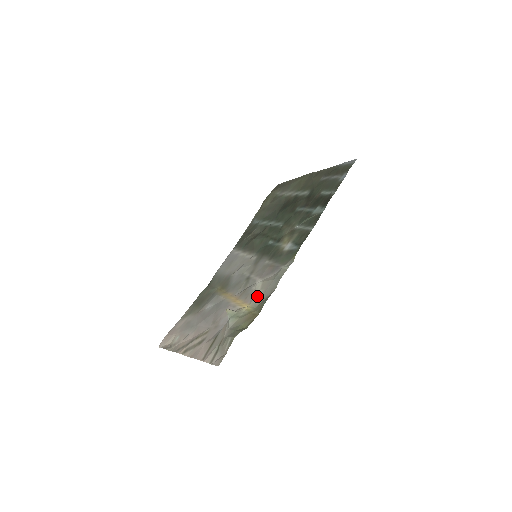
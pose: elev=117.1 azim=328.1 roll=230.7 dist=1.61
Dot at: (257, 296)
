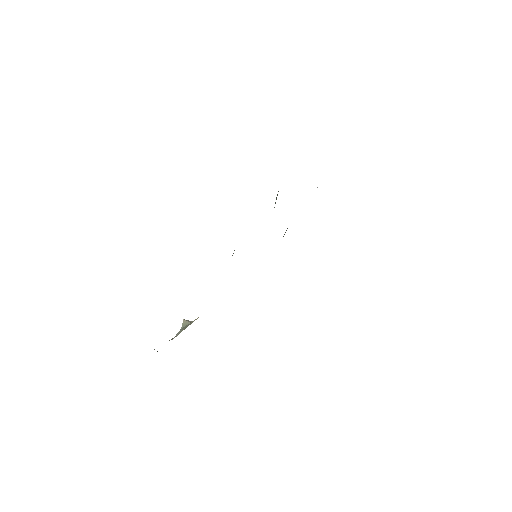
Dot at: occluded
